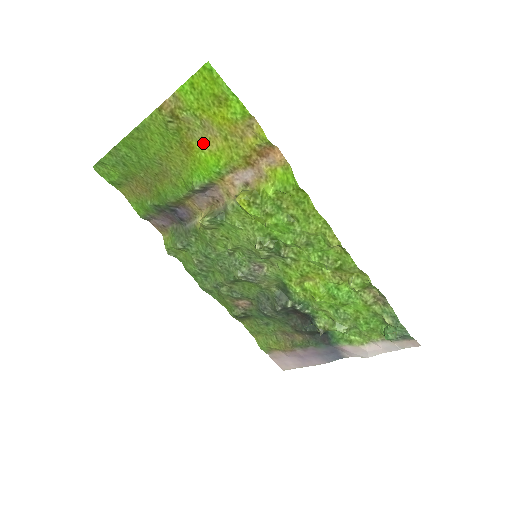
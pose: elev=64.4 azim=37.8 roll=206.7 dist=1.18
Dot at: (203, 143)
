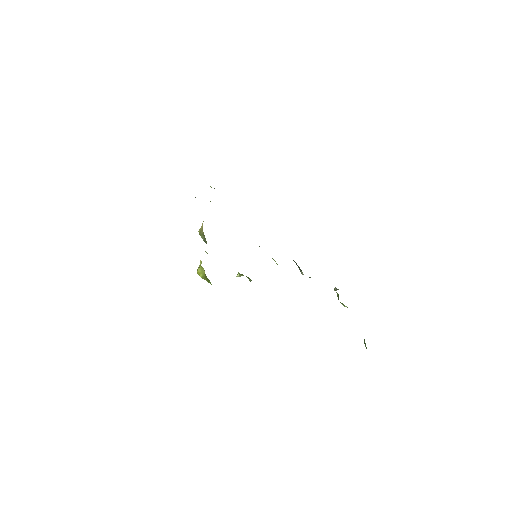
Dot at: occluded
